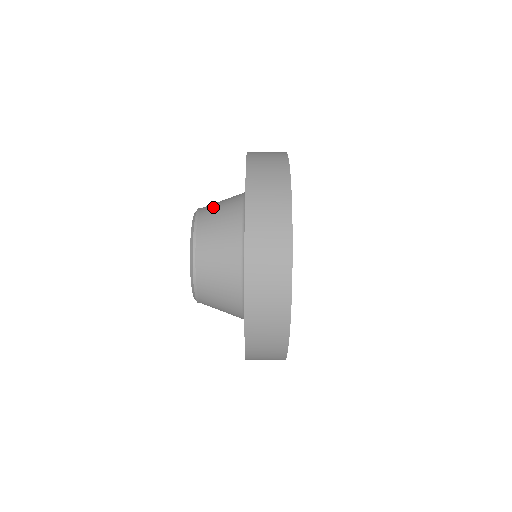
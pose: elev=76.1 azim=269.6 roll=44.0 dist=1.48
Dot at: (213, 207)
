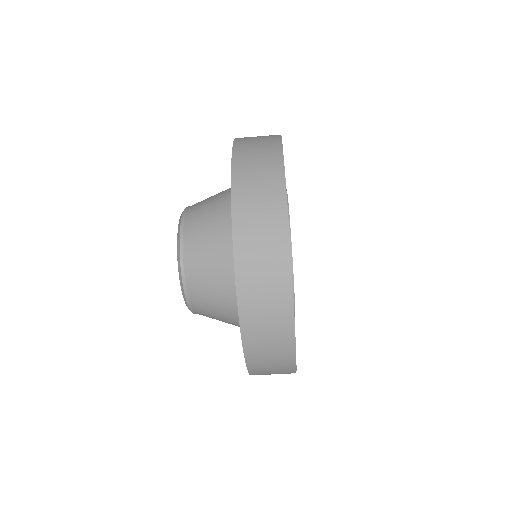
Dot at: (199, 252)
